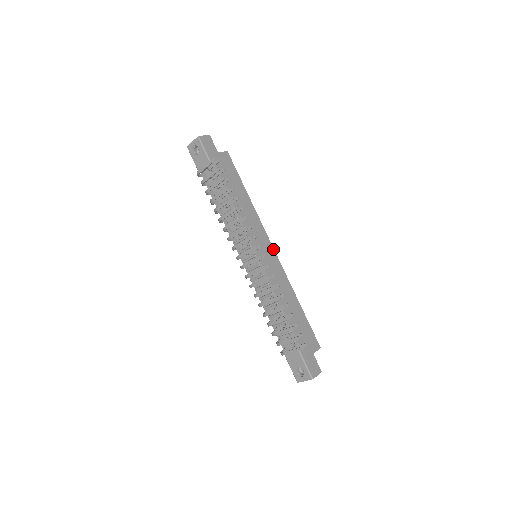
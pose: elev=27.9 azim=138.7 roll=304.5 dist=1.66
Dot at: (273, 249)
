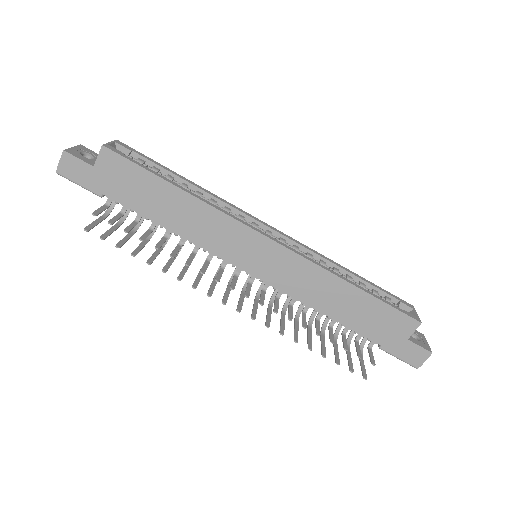
Dot at: (269, 240)
